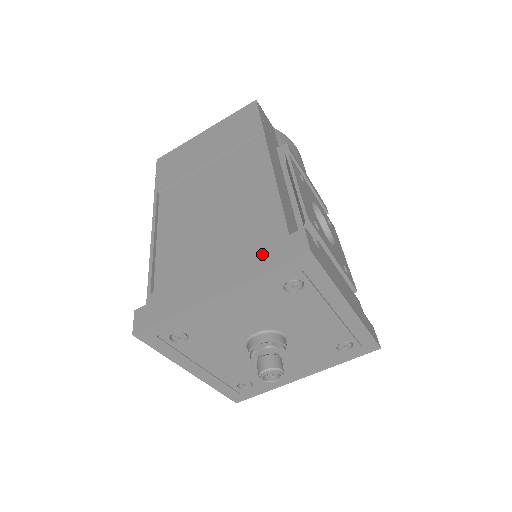
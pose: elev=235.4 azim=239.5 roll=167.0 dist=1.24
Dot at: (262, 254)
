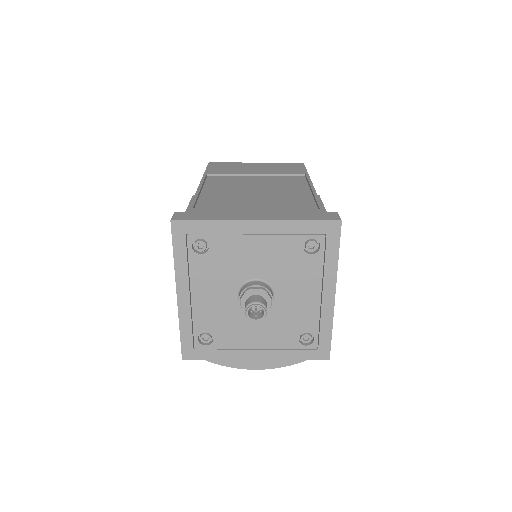
Dot at: (301, 213)
